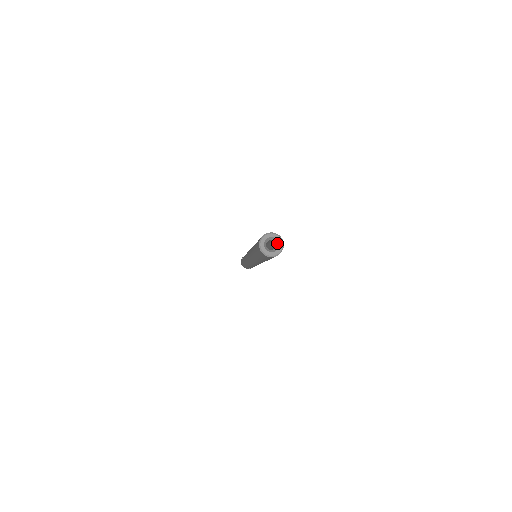
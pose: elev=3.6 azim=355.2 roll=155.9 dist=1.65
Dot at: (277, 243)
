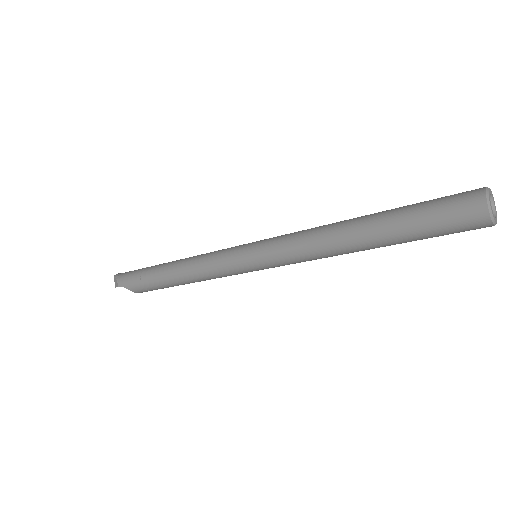
Dot at: occluded
